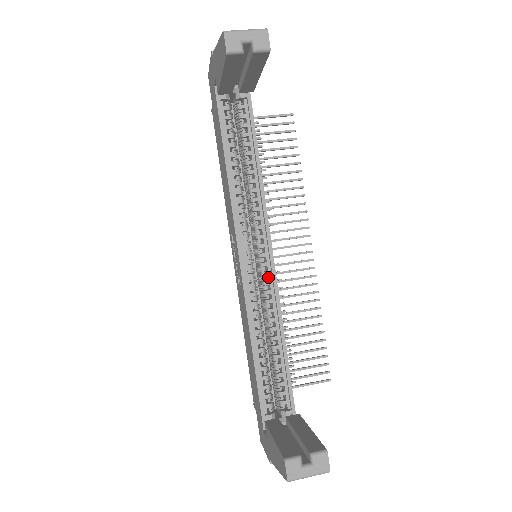
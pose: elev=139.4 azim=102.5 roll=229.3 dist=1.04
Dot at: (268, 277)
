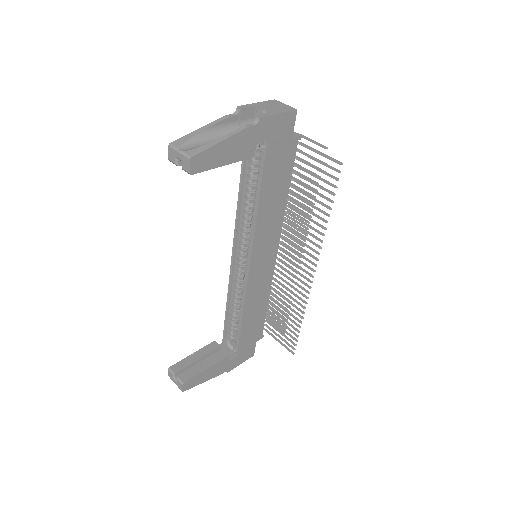
Dot at: occluded
